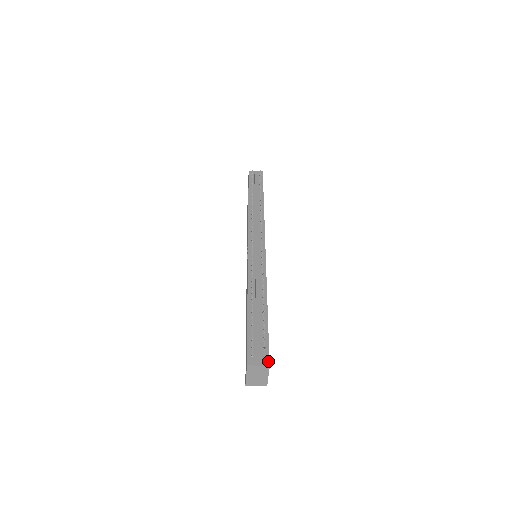
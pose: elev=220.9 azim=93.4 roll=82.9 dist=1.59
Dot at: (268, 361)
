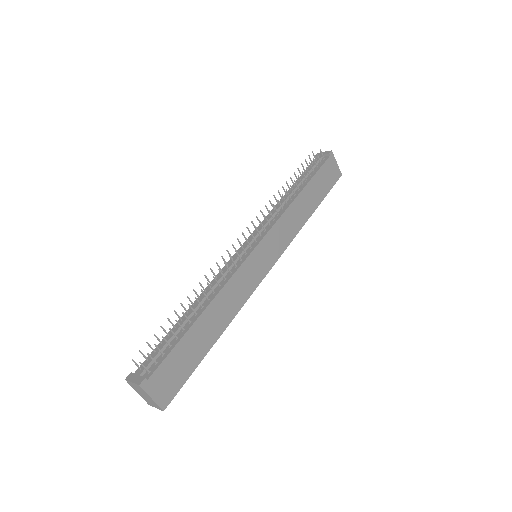
Dot at: (142, 379)
